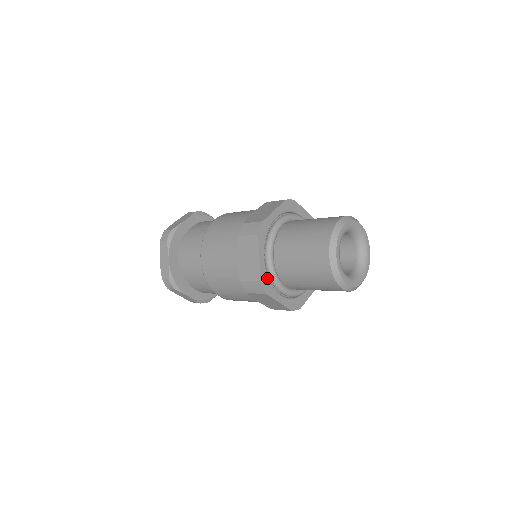
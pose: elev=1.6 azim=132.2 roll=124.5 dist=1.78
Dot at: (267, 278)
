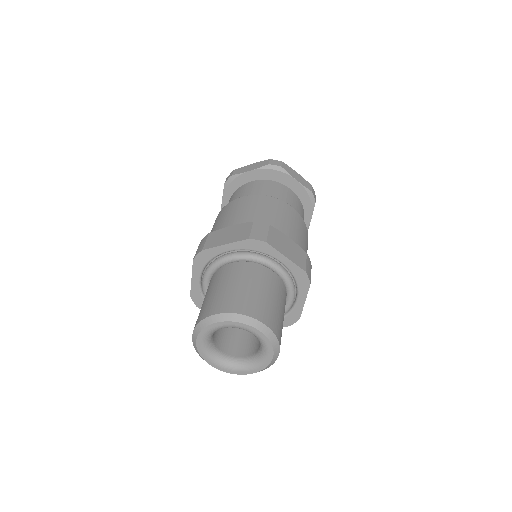
Dot at: occluded
